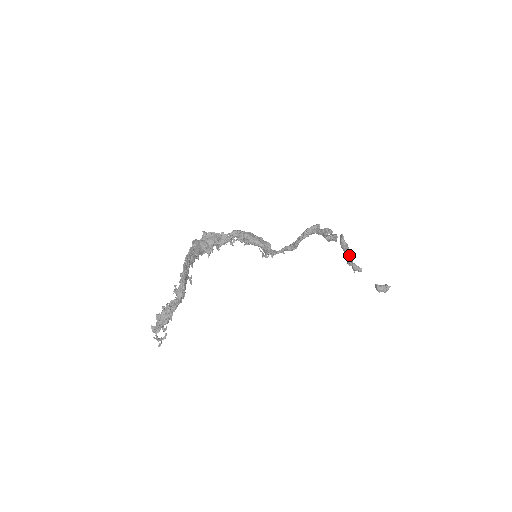
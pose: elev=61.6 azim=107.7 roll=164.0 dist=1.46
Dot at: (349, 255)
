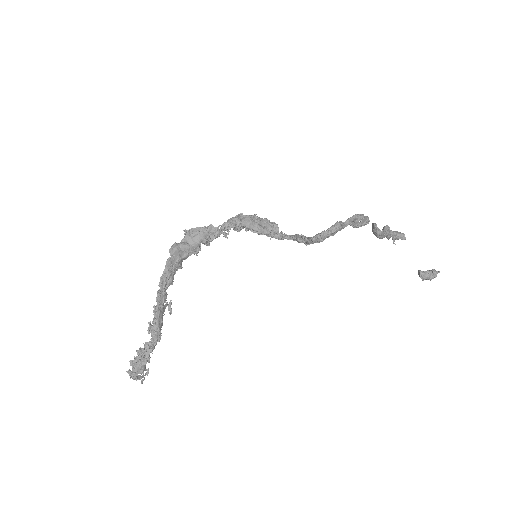
Dot at: (386, 235)
